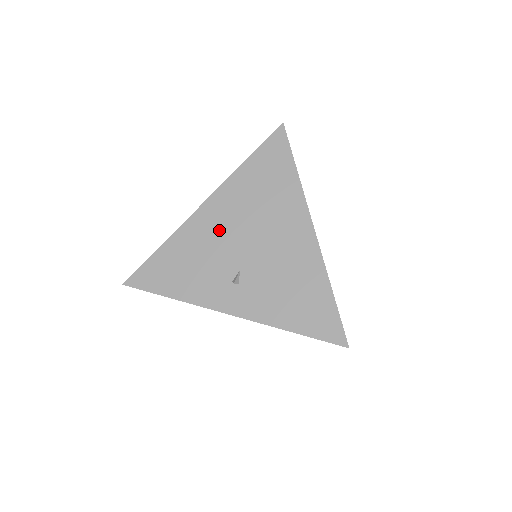
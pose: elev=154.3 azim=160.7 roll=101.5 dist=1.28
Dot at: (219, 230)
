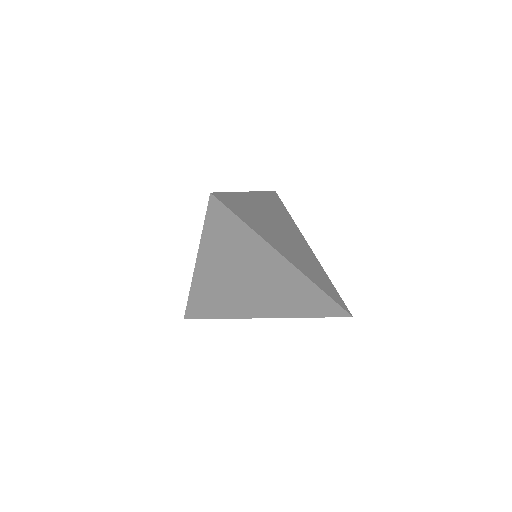
Dot at: occluded
